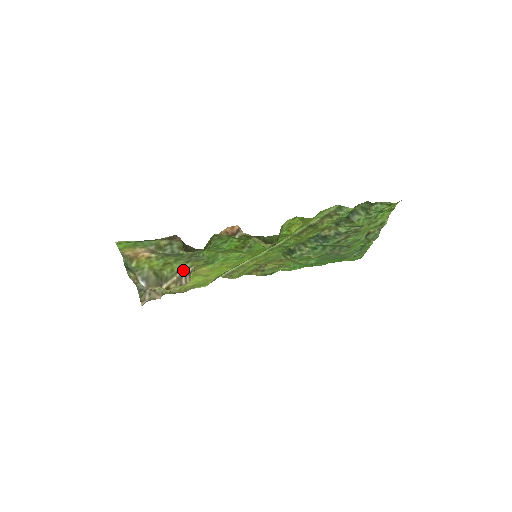
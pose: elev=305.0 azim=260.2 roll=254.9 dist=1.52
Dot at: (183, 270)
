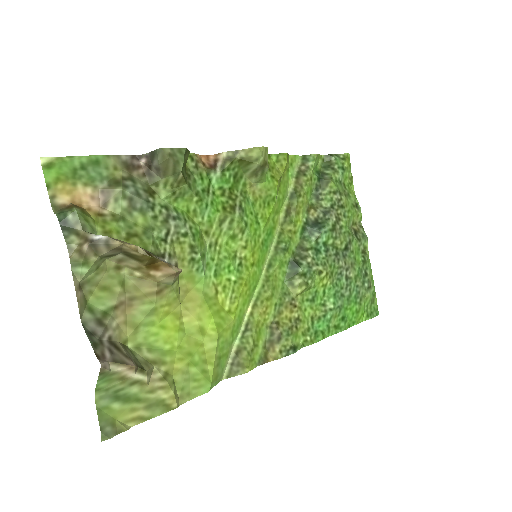
Dot at: (162, 258)
